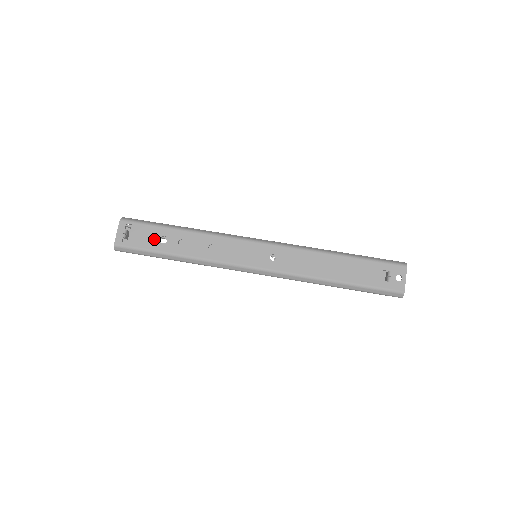
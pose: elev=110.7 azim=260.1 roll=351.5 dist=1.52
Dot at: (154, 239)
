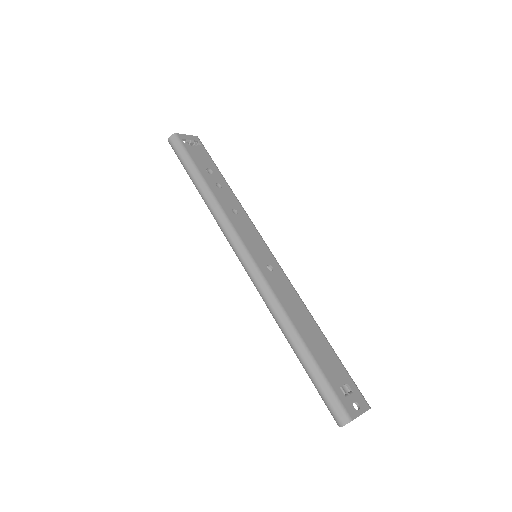
Dot at: (204, 163)
